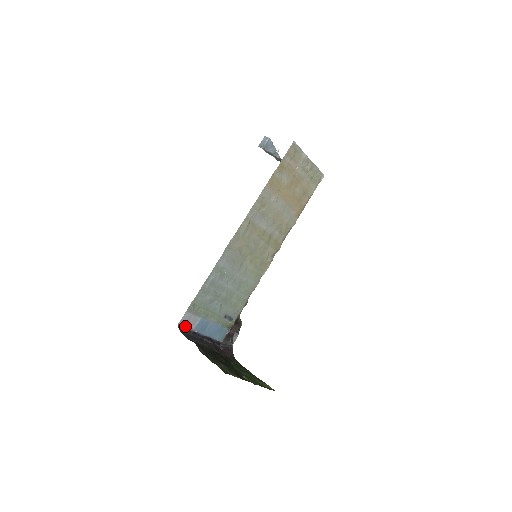
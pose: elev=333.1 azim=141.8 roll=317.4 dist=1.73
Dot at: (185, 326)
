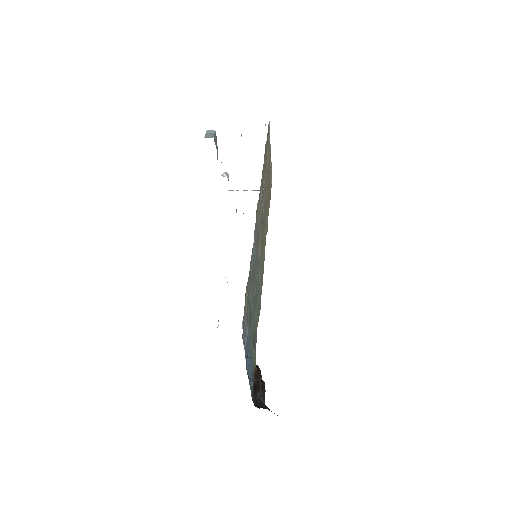
Dot at: occluded
